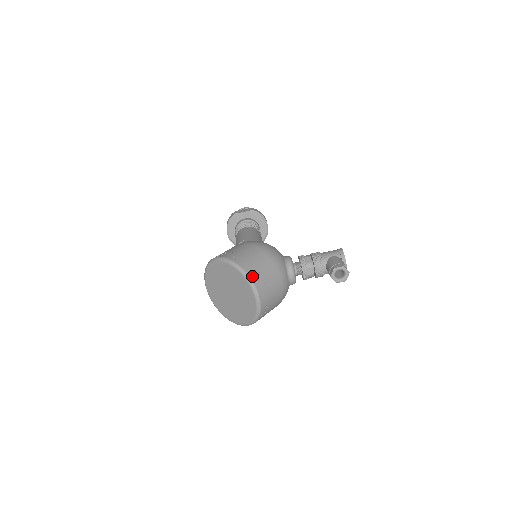
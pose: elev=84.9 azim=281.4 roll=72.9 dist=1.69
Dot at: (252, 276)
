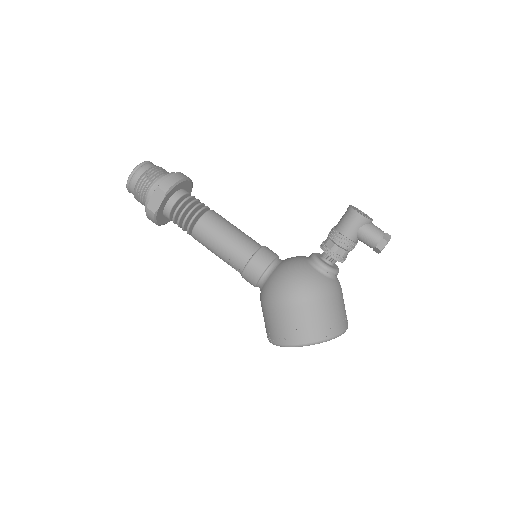
Dot at: (336, 333)
